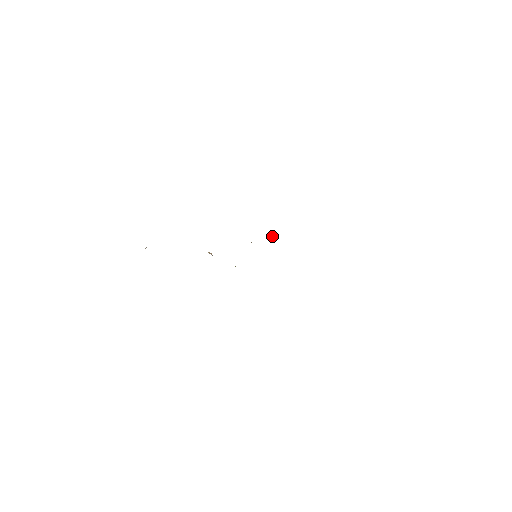
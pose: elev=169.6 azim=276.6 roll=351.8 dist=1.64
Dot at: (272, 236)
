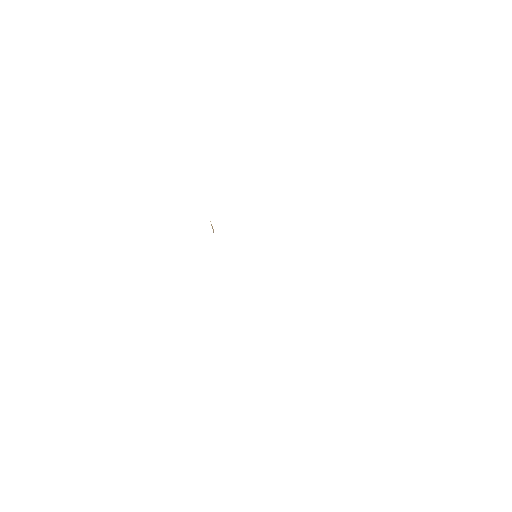
Dot at: occluded
